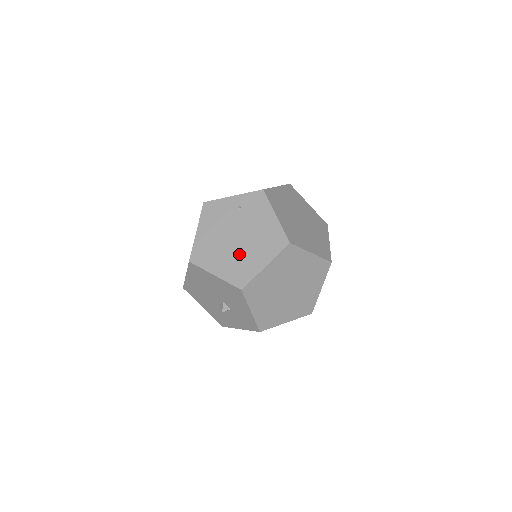
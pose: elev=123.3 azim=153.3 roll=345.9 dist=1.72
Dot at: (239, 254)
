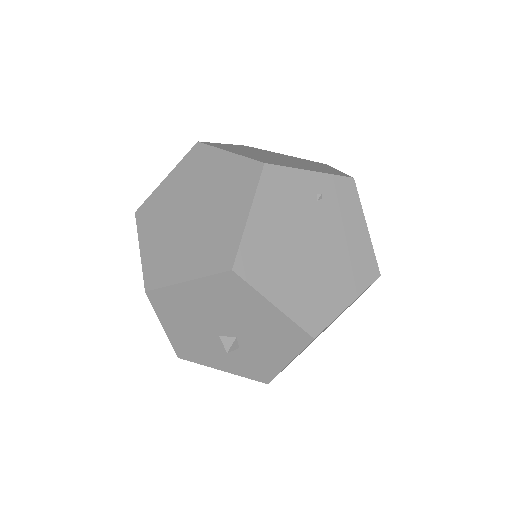
Dot at: (315, 276)
